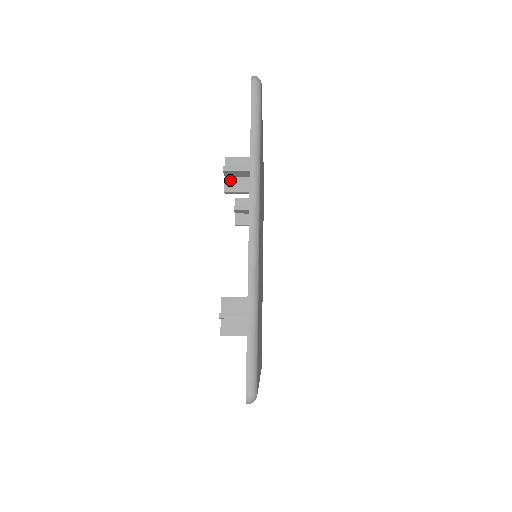
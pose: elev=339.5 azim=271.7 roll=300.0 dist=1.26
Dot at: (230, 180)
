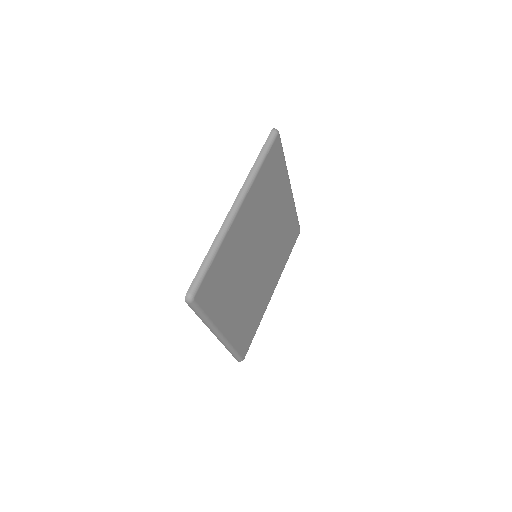
Dot at: occluded
